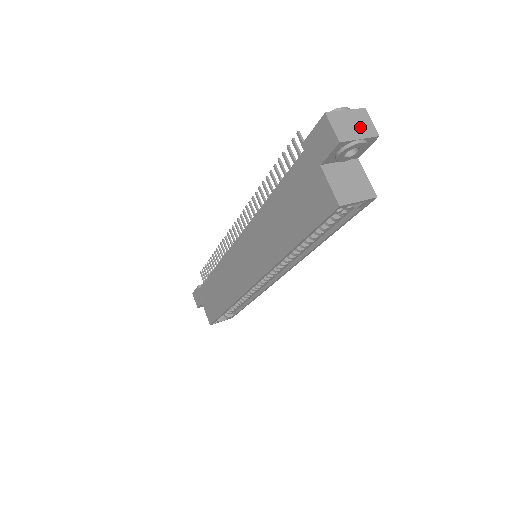
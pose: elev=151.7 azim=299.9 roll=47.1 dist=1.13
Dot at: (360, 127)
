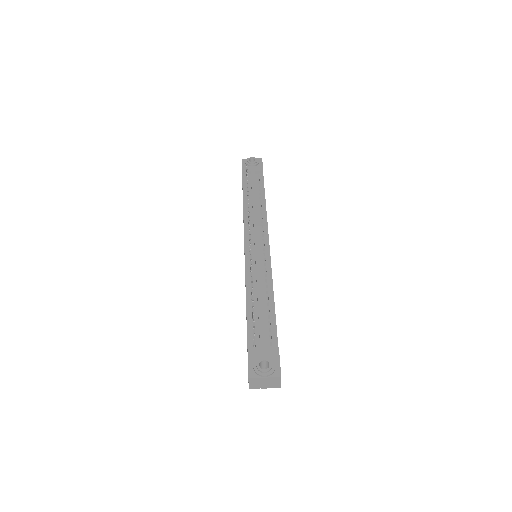
Dot at: (269, 384)
